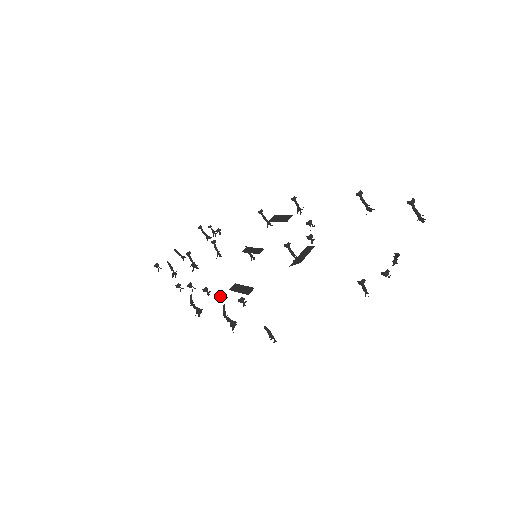
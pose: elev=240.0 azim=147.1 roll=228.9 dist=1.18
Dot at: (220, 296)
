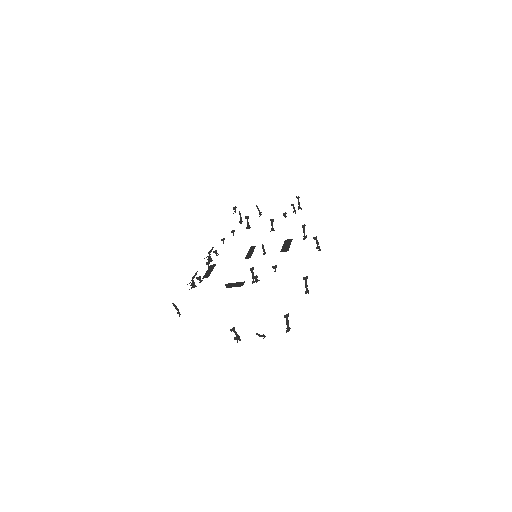
Dot at: (206, 264)
